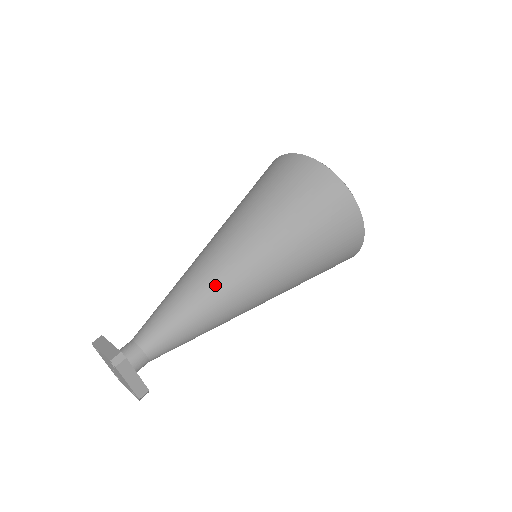
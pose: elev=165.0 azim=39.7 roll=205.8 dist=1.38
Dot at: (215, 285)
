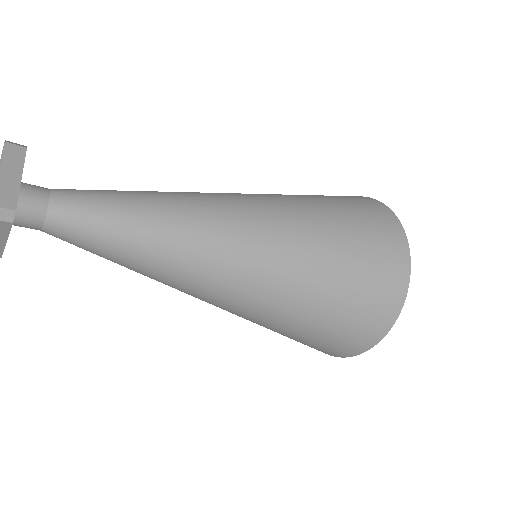
Dot at: (190, 194)
